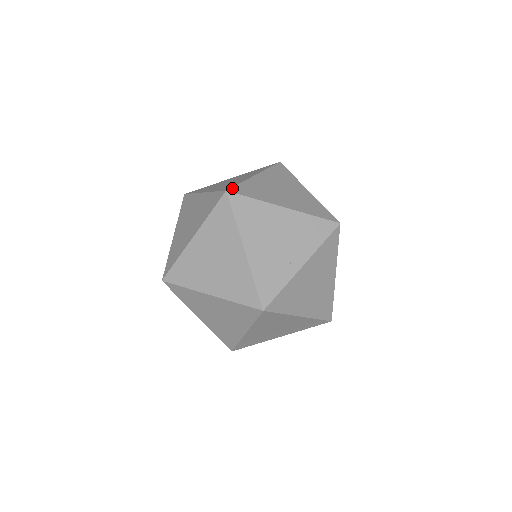
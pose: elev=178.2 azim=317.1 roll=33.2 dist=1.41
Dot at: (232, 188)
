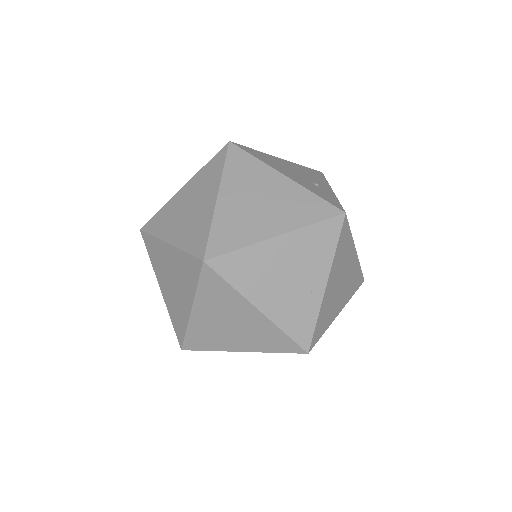
Dot at: (207, 250)
